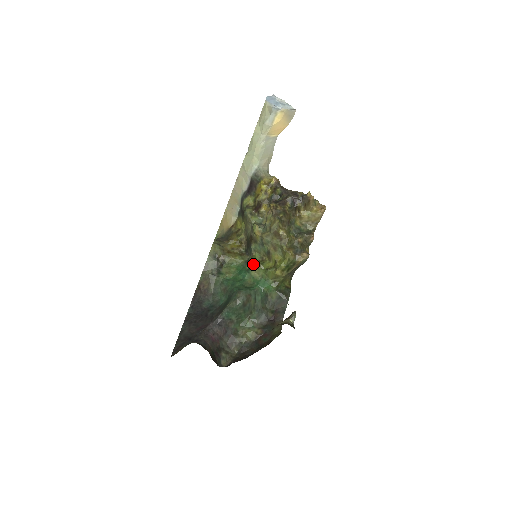
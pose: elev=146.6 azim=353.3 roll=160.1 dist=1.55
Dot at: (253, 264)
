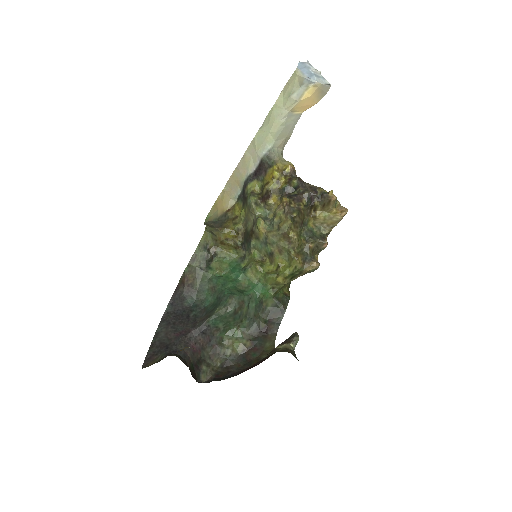
Dot at: (251, 264)
